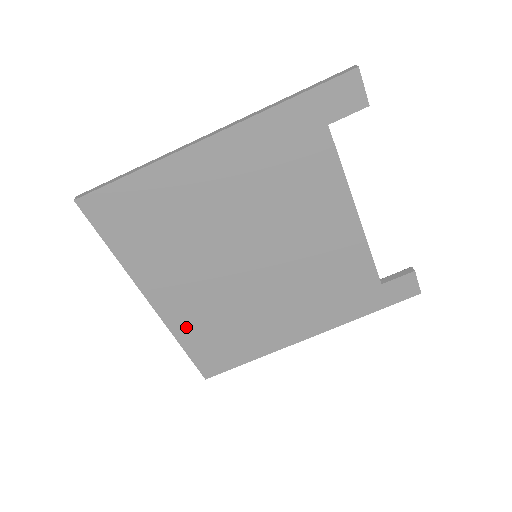
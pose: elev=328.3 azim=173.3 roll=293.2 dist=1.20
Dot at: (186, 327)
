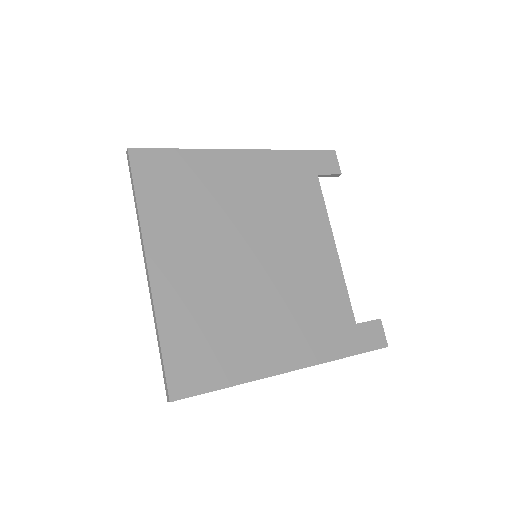
Dot at: (173, 312)
